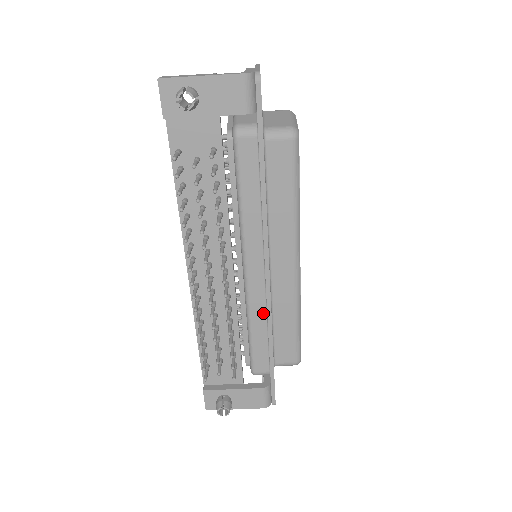
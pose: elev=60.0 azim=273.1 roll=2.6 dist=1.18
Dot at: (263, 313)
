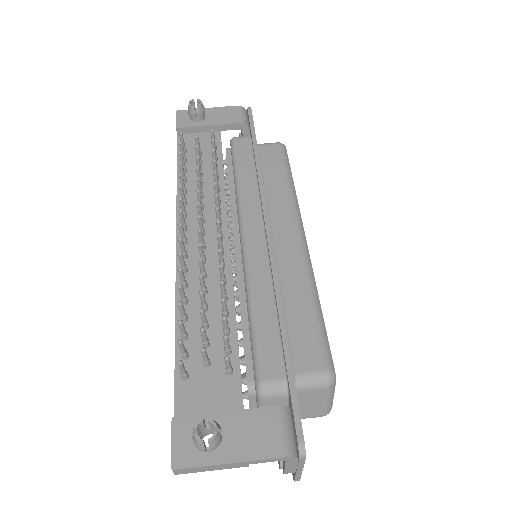
Dot at: (267, 282)
